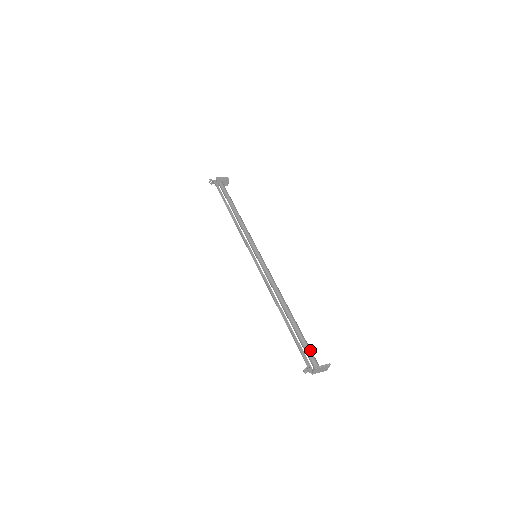
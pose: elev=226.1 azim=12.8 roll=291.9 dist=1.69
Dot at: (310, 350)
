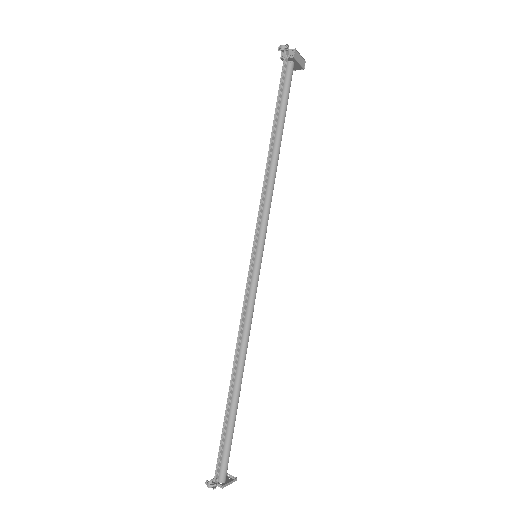
Dot at: occluded
